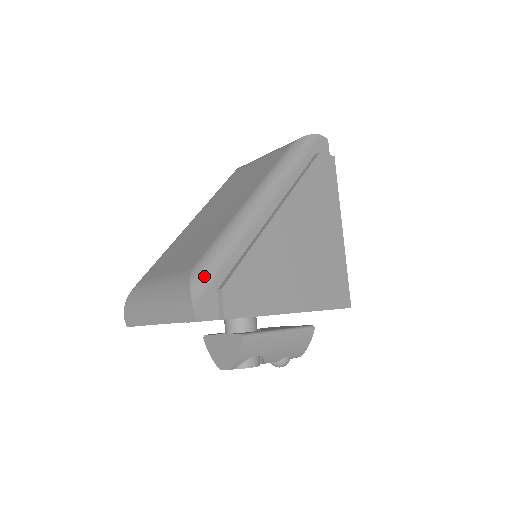
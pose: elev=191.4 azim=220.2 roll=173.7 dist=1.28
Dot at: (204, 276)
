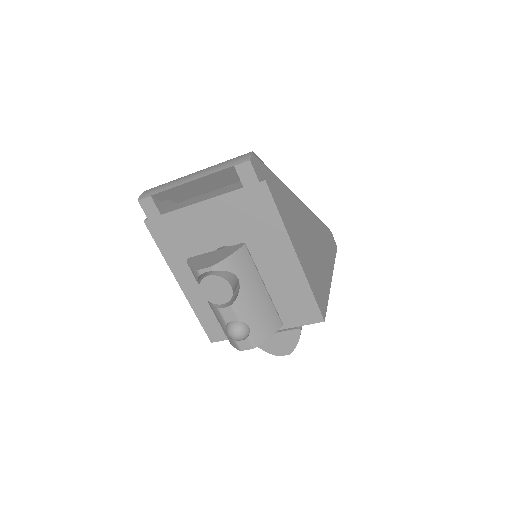
Dot at: (261, 160)
